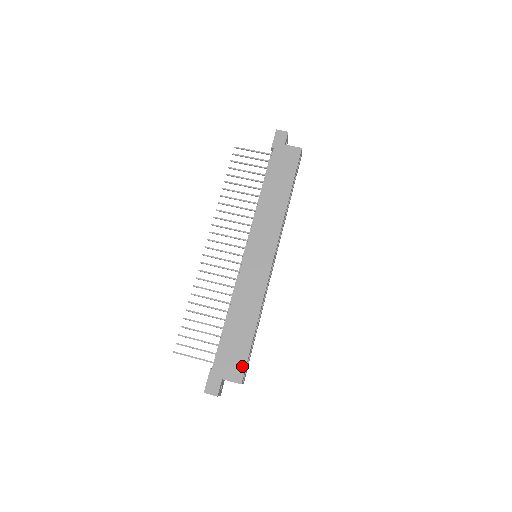
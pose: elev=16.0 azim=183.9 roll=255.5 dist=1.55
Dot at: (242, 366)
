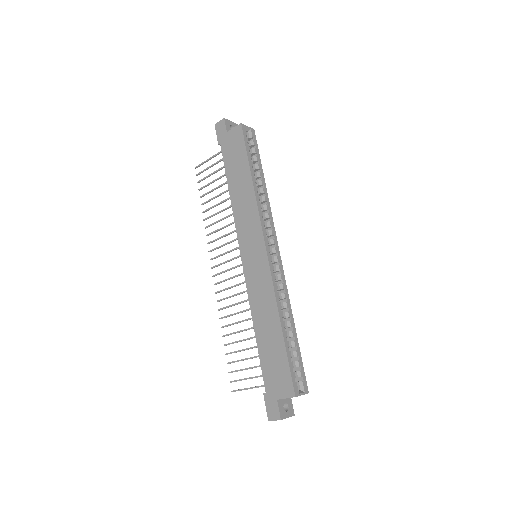
Dot at: (287, 377)
